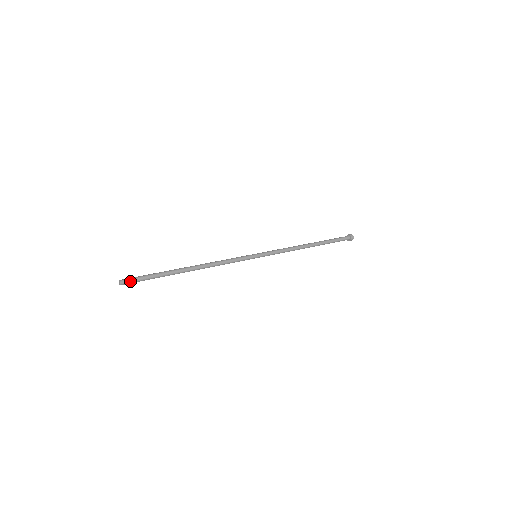
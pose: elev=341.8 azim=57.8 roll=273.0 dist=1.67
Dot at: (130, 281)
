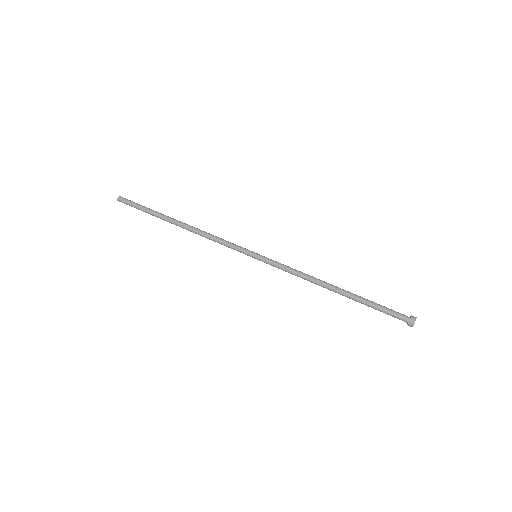
Dot at: (125, 203)
